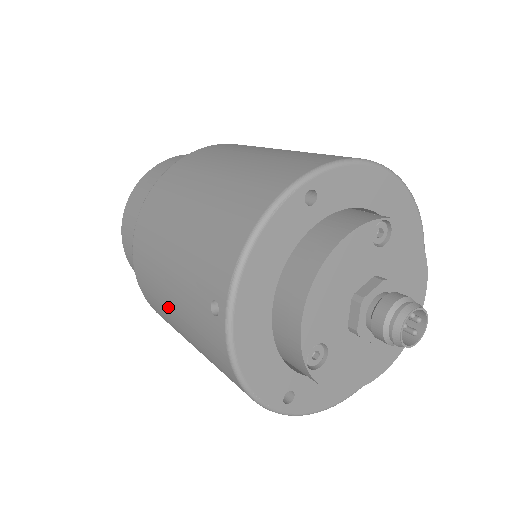
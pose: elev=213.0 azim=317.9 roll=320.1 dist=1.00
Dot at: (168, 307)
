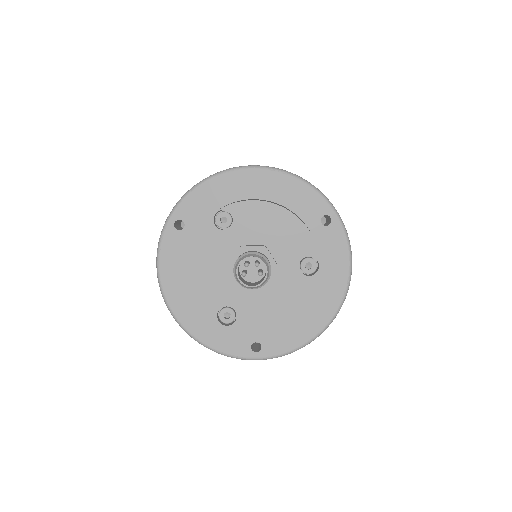
Dot at: occluded
